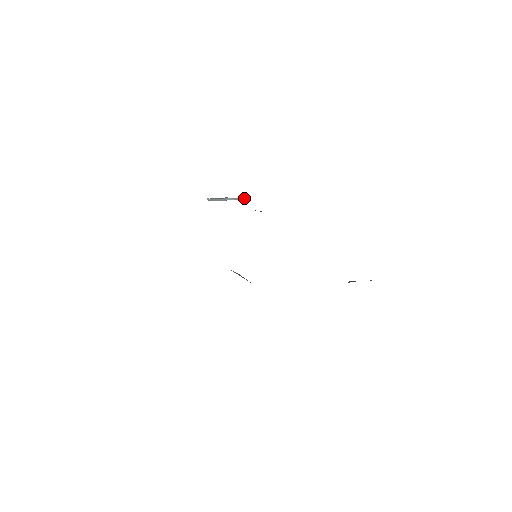
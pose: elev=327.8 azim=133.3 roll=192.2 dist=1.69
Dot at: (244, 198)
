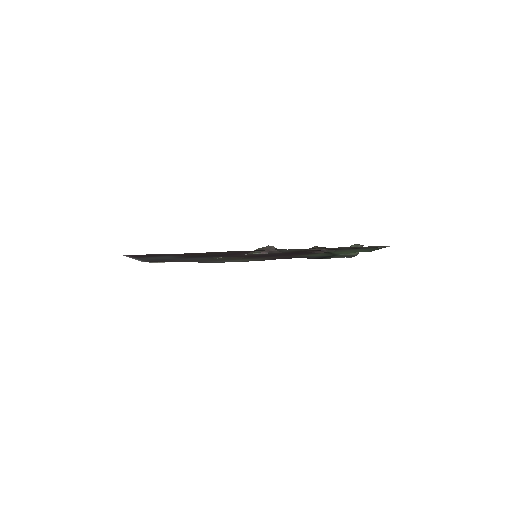
Dot at: occluded
